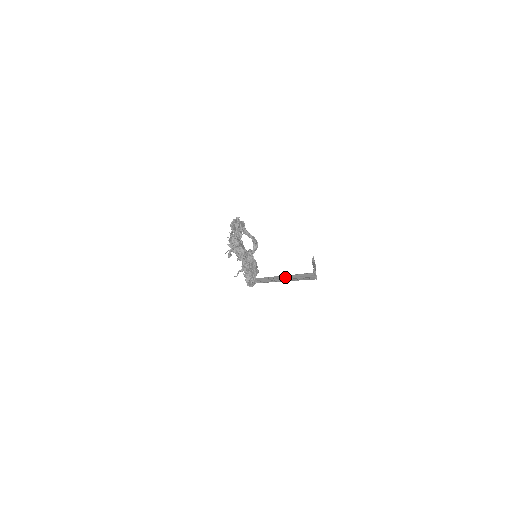
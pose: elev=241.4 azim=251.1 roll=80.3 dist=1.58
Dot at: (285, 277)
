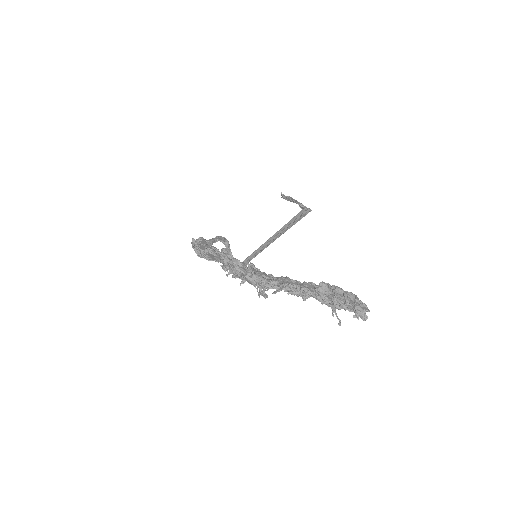
Dot at: (275, 236)
